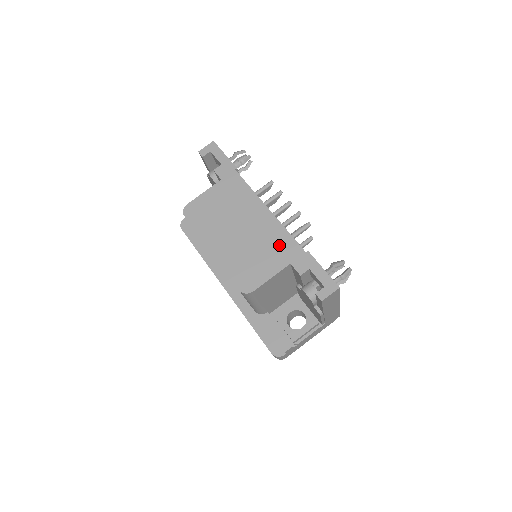
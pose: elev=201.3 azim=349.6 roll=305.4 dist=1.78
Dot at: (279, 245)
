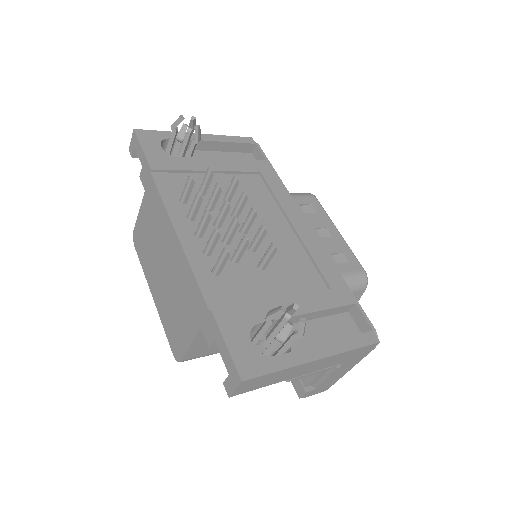
Dot at: (189, 296)
